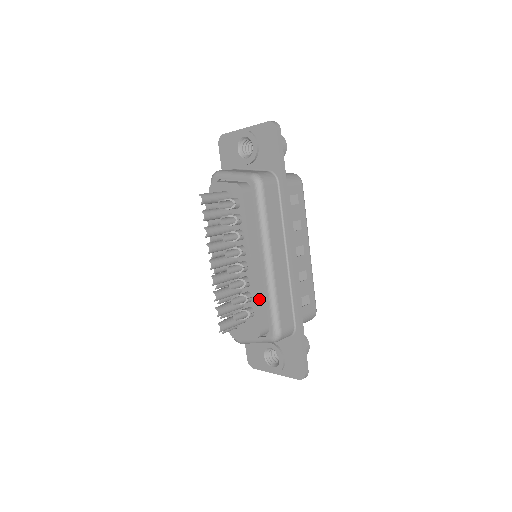
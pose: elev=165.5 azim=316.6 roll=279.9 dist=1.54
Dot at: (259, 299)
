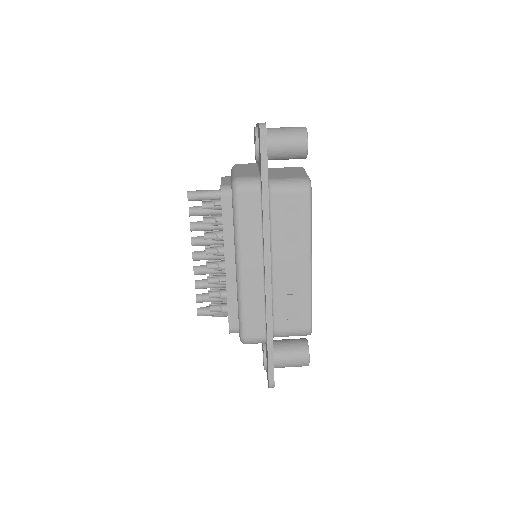
Dot at: (231, 300)
